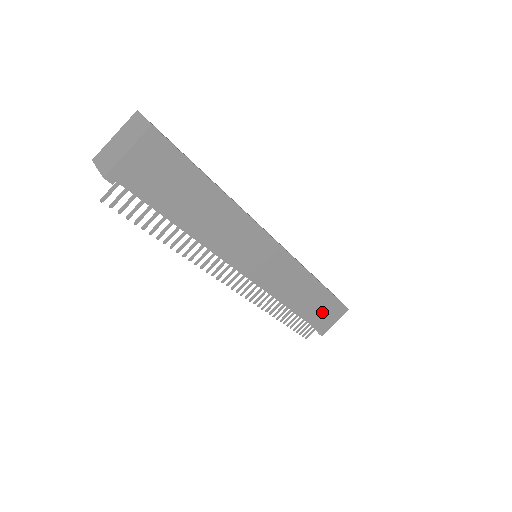
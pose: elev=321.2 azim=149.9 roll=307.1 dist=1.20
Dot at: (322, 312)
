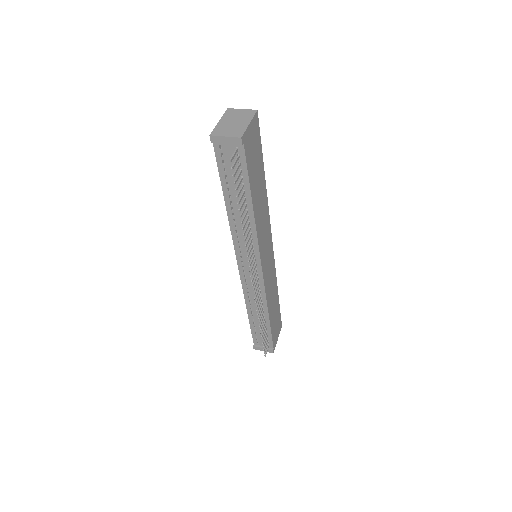
Dot at: (275, 324)
